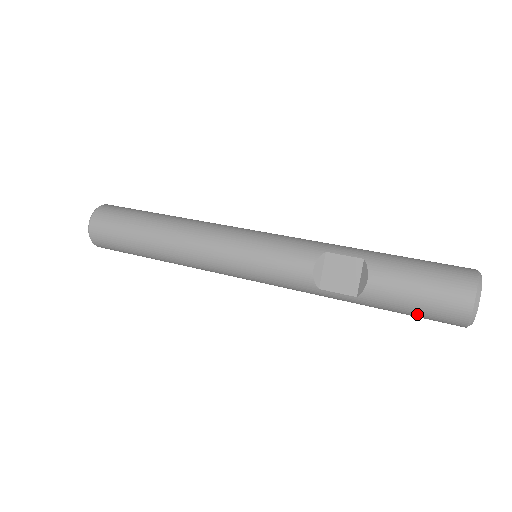
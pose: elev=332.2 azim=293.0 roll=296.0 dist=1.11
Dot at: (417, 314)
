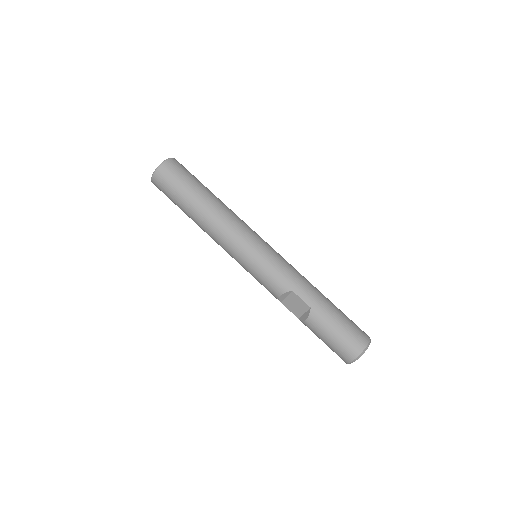
Dot at: occluded
